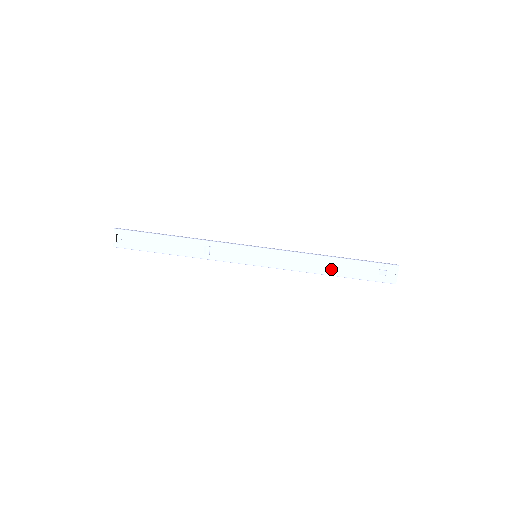
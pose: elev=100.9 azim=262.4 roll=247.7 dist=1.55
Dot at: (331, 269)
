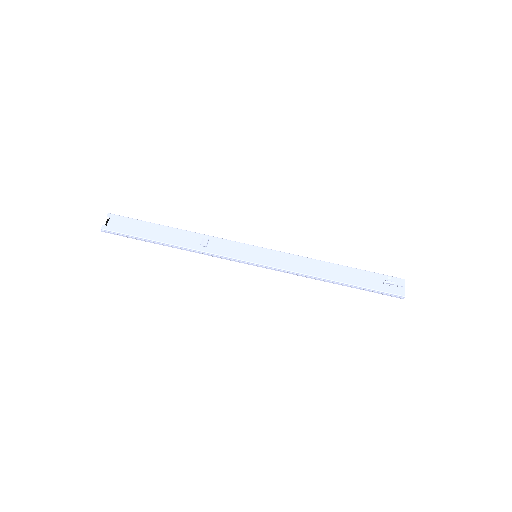
Dot at: (336, 275)
